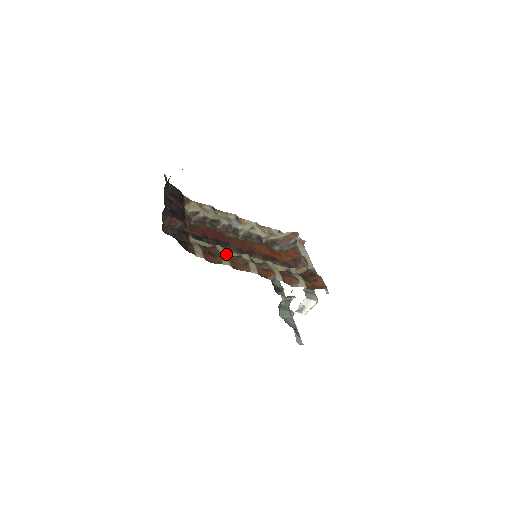
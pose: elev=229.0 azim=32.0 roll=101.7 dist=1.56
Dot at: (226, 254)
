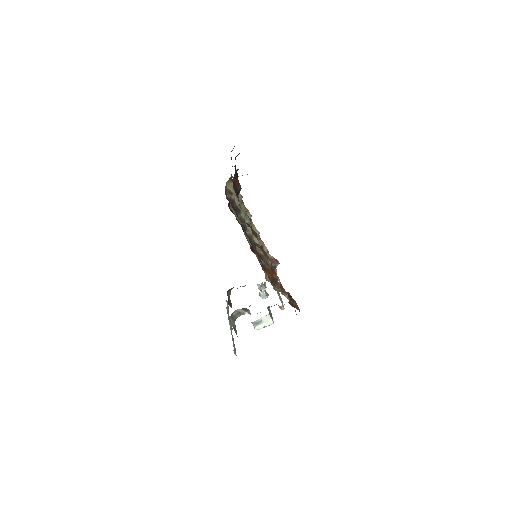
Dot at: occluded
